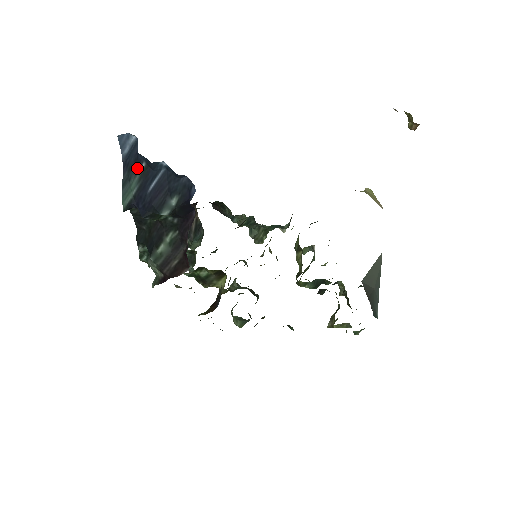
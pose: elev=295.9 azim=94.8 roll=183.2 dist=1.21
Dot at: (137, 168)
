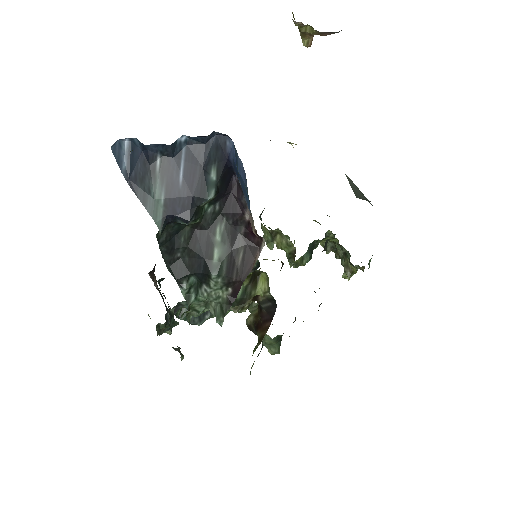
Dot at: (152, 169)
